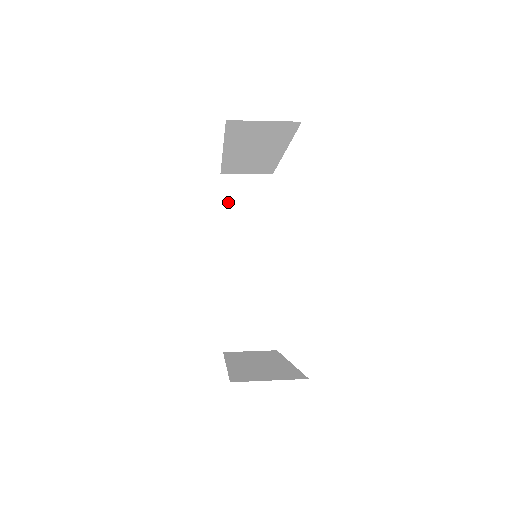
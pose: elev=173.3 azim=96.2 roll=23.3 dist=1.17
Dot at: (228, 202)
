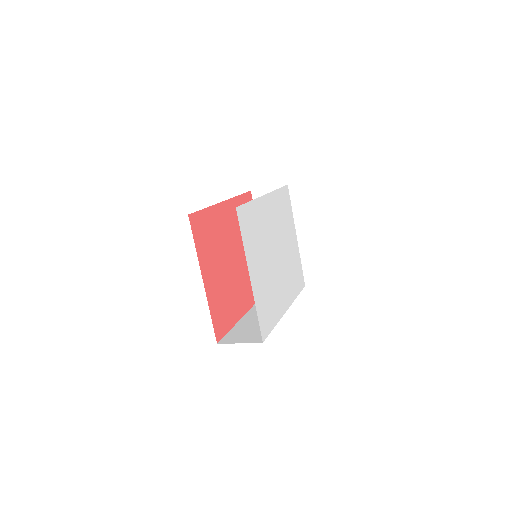
Dot at: occluded
